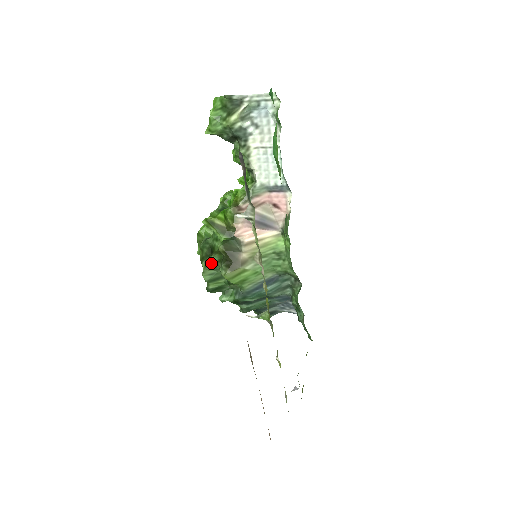
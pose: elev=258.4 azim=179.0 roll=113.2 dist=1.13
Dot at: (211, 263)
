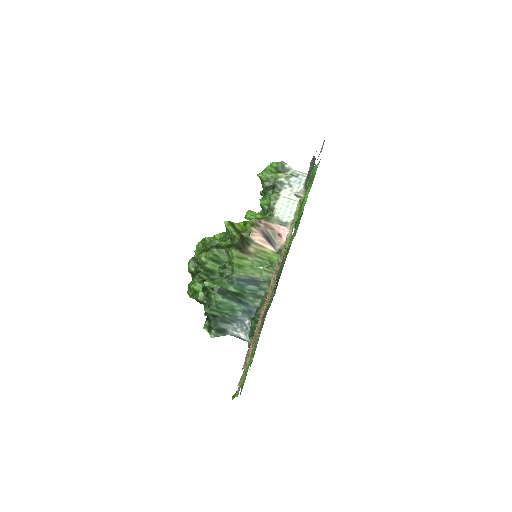
Dot at: (221, 246)
